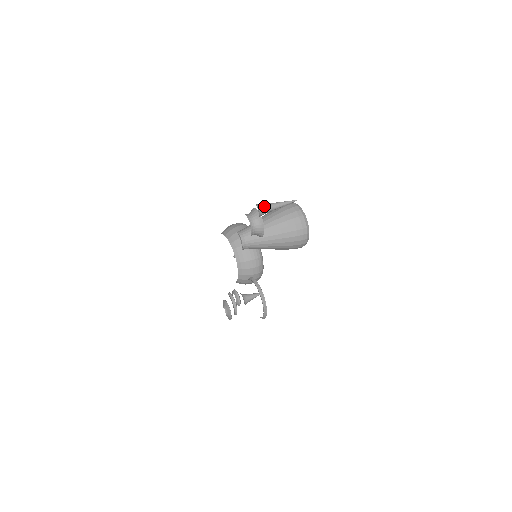
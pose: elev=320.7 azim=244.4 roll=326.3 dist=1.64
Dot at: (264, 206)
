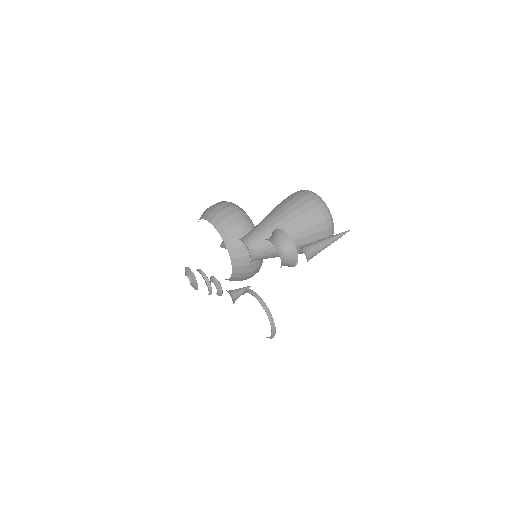
Dot at: (312, 250)
